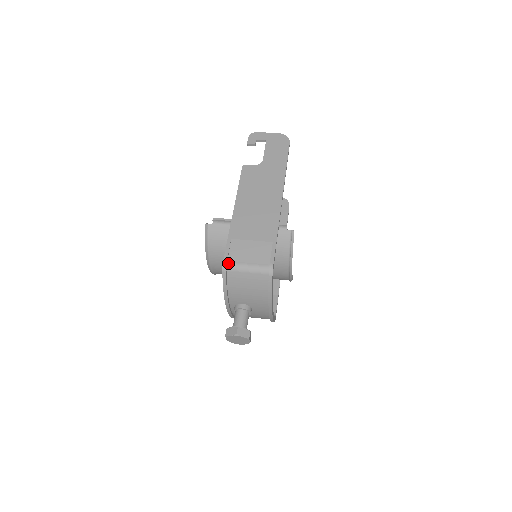
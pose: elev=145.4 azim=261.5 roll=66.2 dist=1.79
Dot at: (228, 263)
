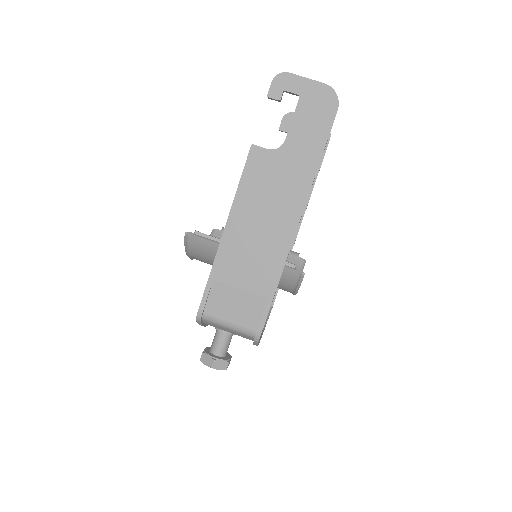
Dot at: (204, 314)
